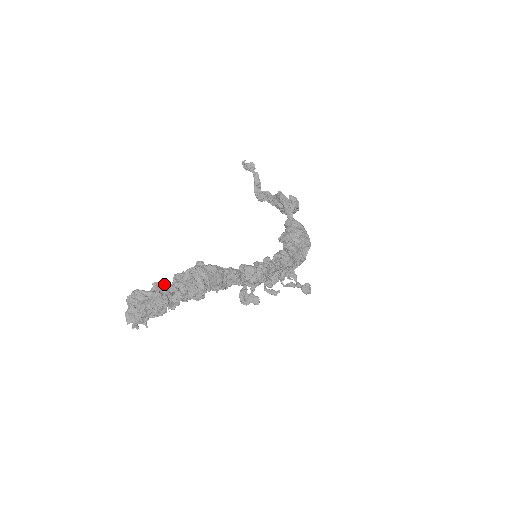
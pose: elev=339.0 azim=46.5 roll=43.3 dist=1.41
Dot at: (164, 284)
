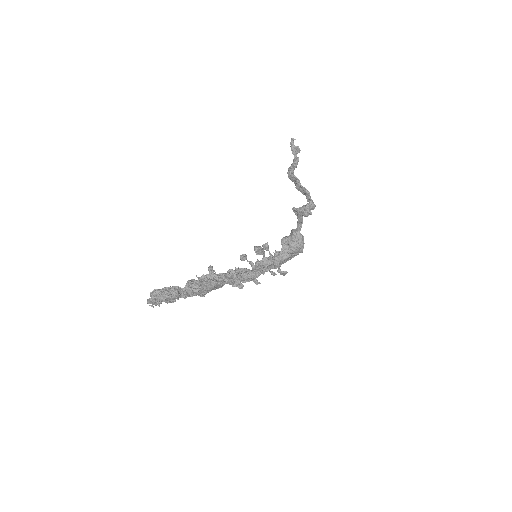
Dot at: (179, 290)
